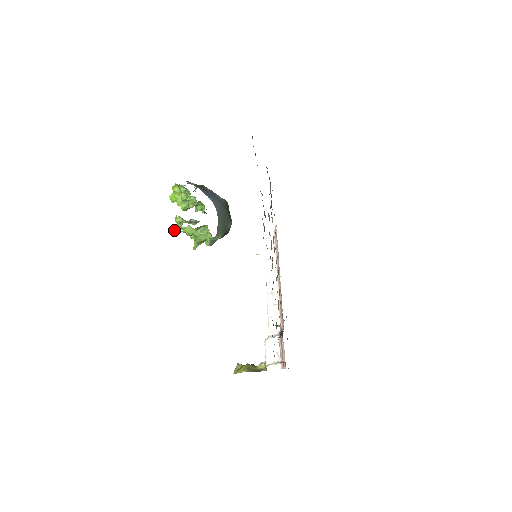
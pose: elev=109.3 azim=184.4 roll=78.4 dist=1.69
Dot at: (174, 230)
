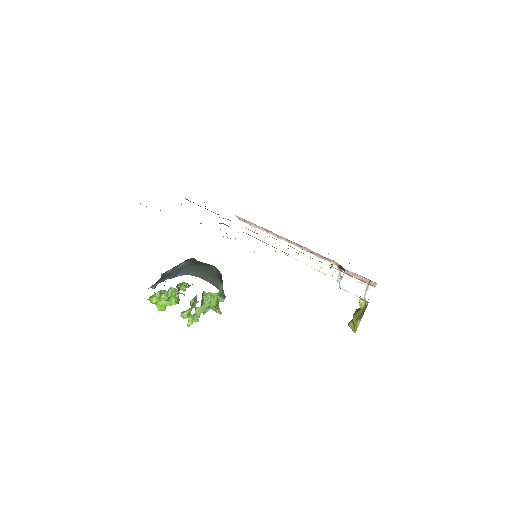
Dot at: (192, 323)
